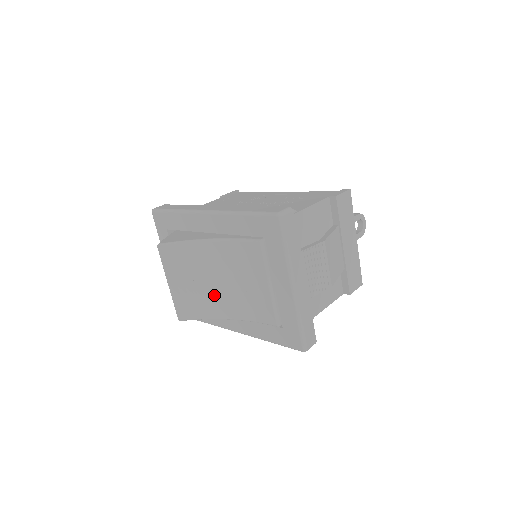
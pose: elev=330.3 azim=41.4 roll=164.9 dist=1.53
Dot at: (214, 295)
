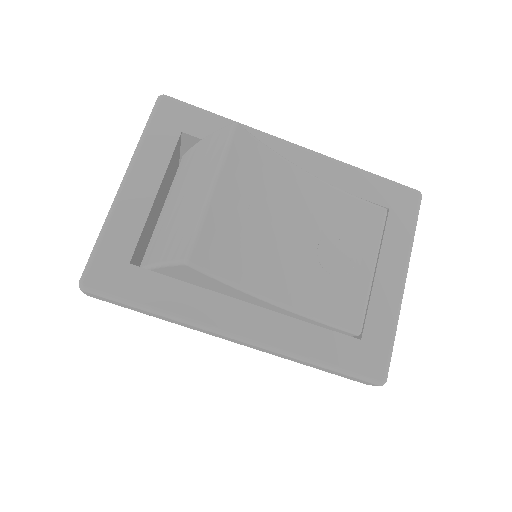
Dot at: (272, 250)
